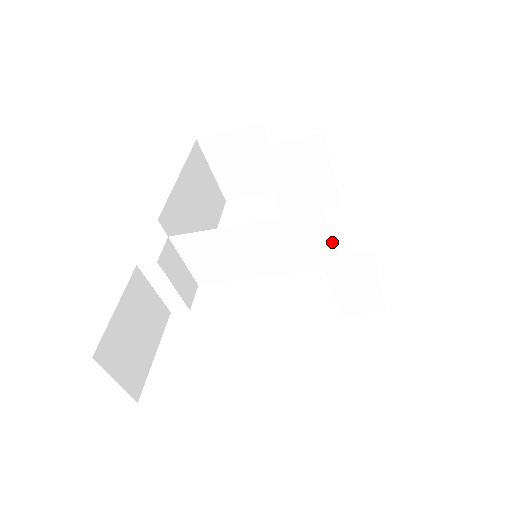
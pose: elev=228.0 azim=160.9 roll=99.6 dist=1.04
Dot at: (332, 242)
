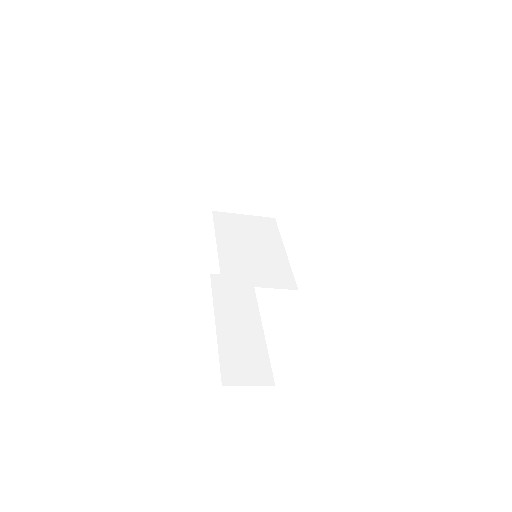
Dot at: (271, 287)
